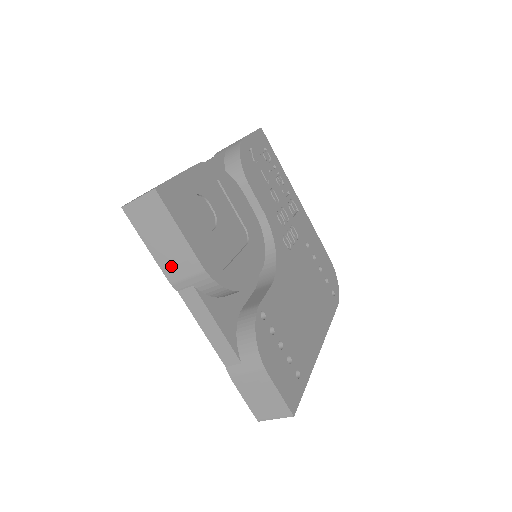
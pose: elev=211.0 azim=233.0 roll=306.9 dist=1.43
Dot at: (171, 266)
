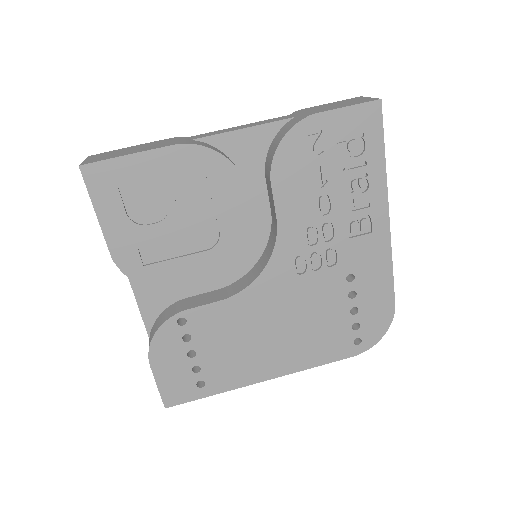
Dot at: occluded
